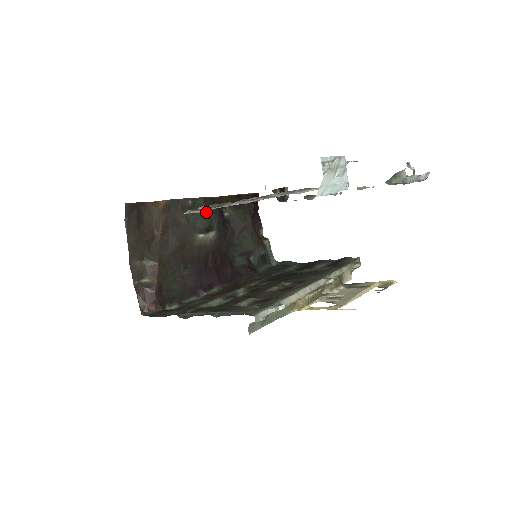
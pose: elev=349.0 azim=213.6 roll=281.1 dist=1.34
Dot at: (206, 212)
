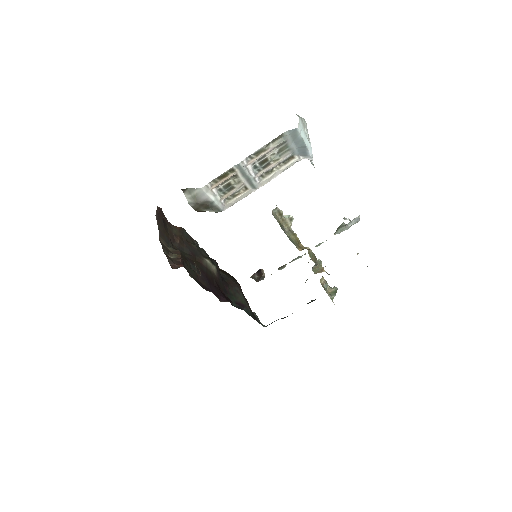
Dot at: occluded
